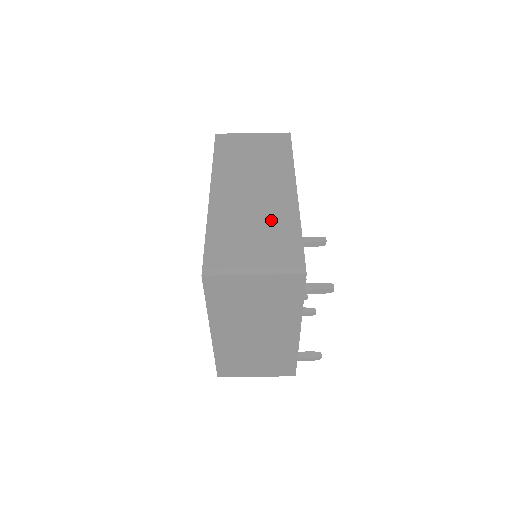
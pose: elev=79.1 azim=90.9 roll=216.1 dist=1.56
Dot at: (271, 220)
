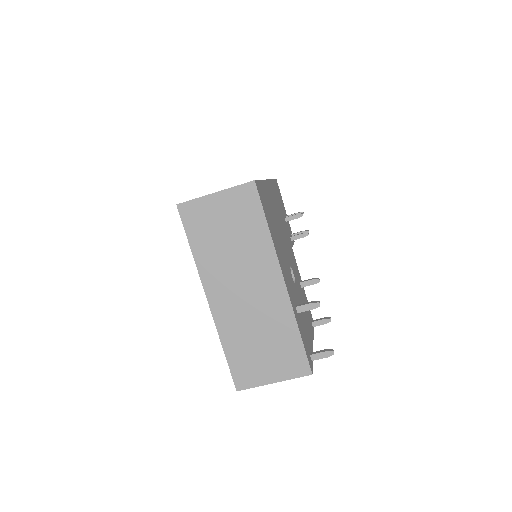
Dot at: (271, 324)
